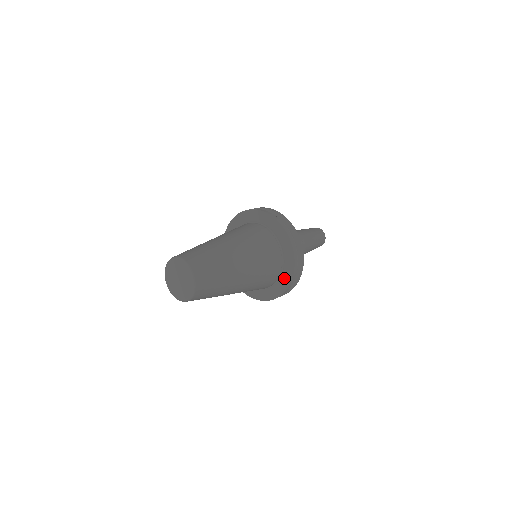
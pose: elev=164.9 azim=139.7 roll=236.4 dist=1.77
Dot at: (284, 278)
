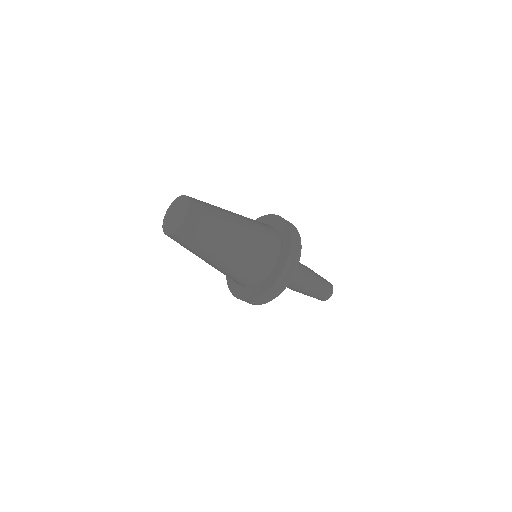
Dot at: (284, 239)
